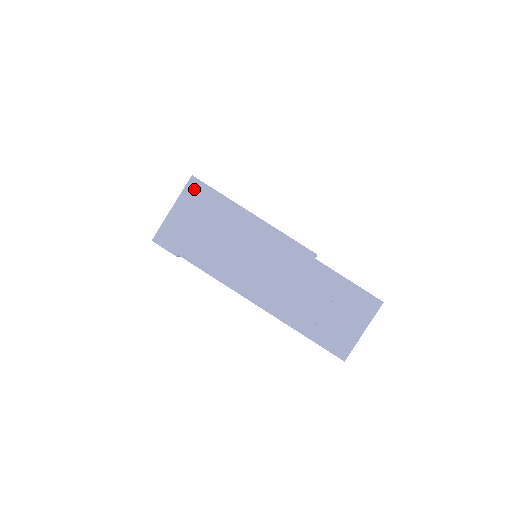
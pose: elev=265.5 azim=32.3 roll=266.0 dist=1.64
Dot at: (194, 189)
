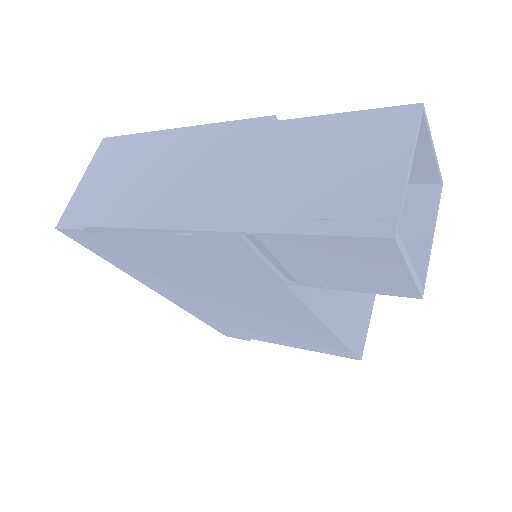
Dot at: (105, 148)
